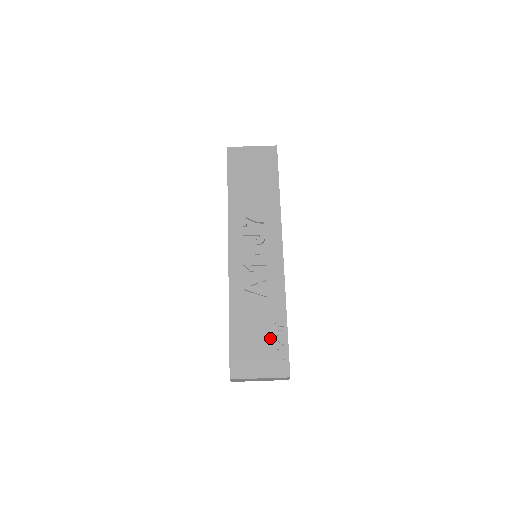
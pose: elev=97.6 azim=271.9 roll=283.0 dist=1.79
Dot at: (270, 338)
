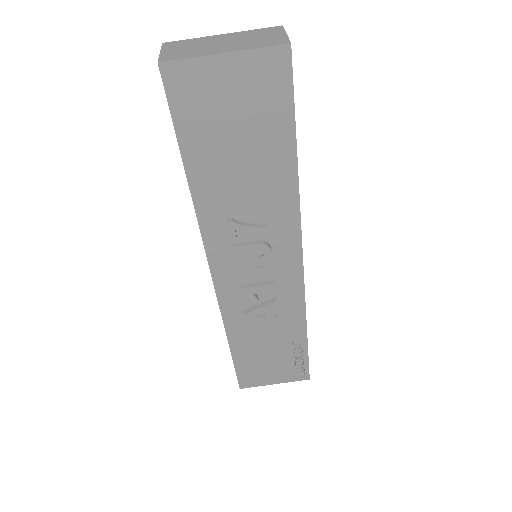
Dot at: (285, 355)
